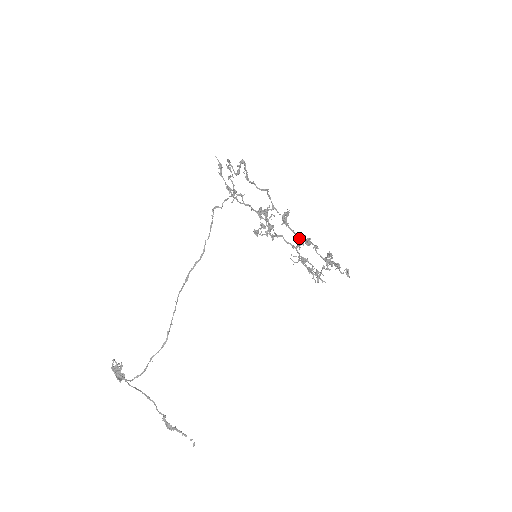
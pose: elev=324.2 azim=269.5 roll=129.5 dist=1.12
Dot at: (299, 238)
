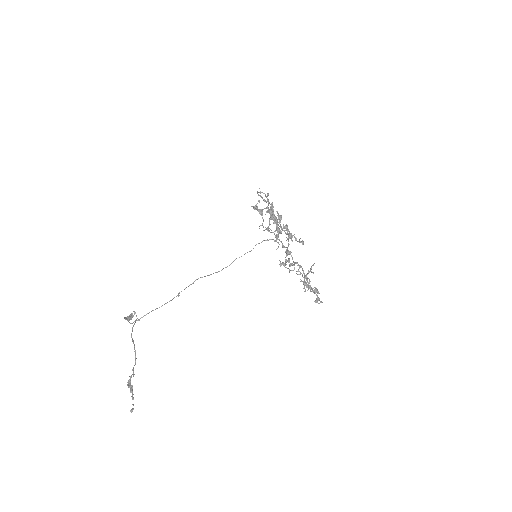
Dot at: (274, 221)
